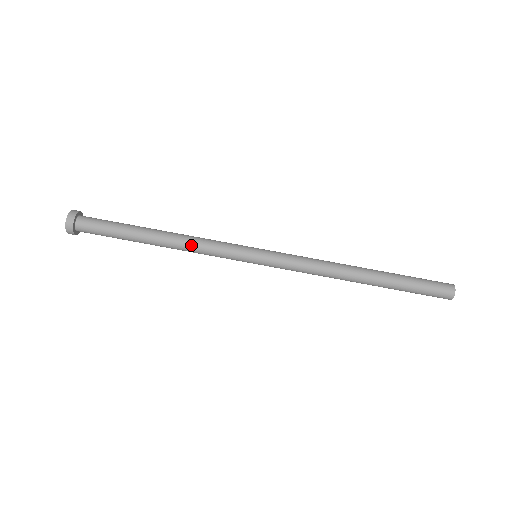
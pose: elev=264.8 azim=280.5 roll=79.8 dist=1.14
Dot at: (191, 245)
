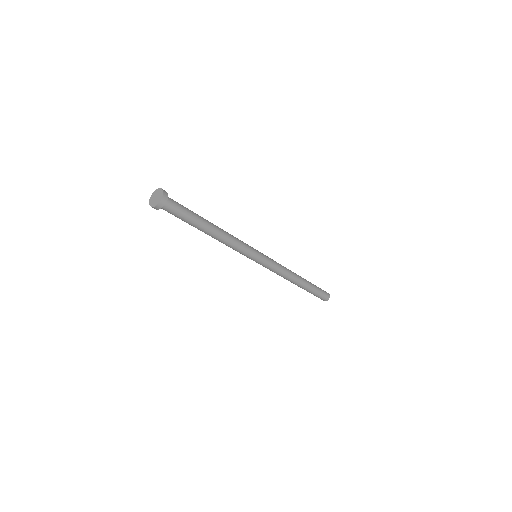
Dot at: (229, 242)
